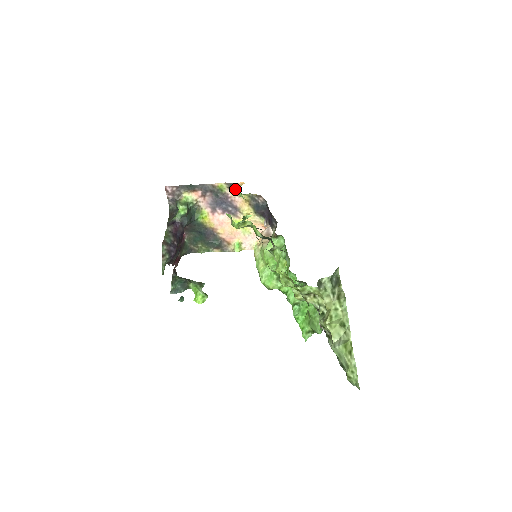
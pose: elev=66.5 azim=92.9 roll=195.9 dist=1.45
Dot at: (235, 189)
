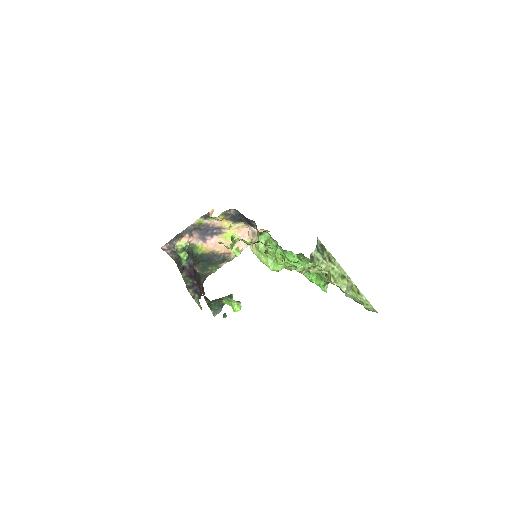
Dot at: (210, 217)
